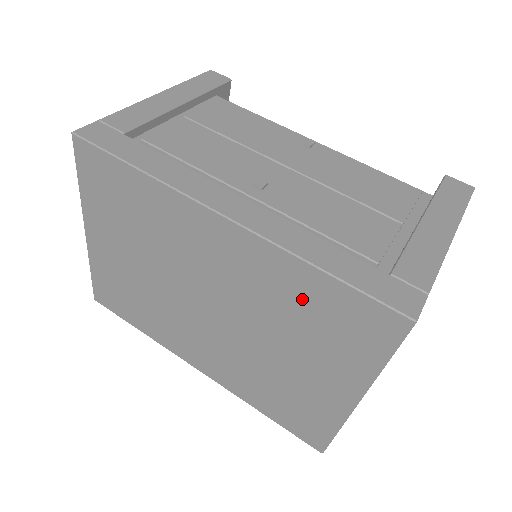
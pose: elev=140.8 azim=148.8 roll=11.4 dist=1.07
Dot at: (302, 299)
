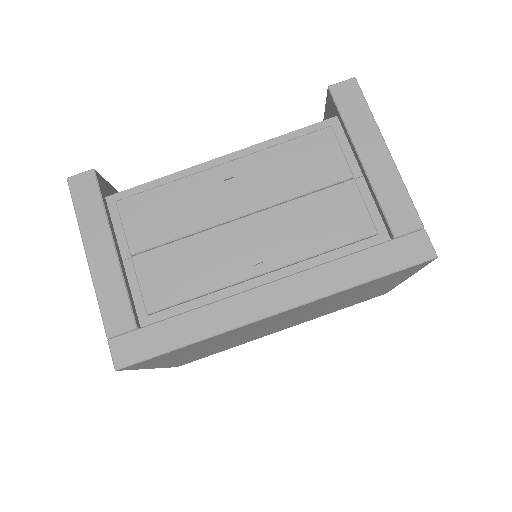
Dot at: (354, 291)
